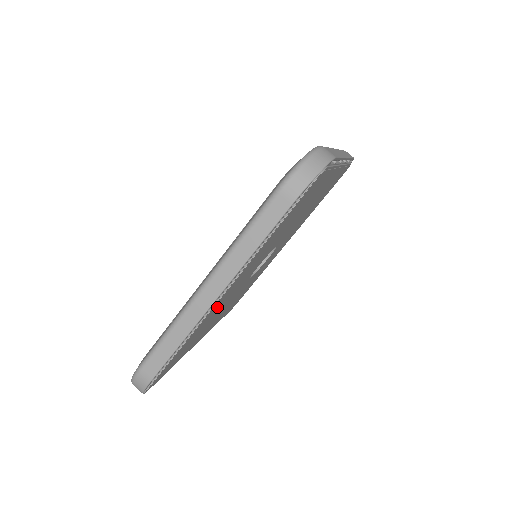
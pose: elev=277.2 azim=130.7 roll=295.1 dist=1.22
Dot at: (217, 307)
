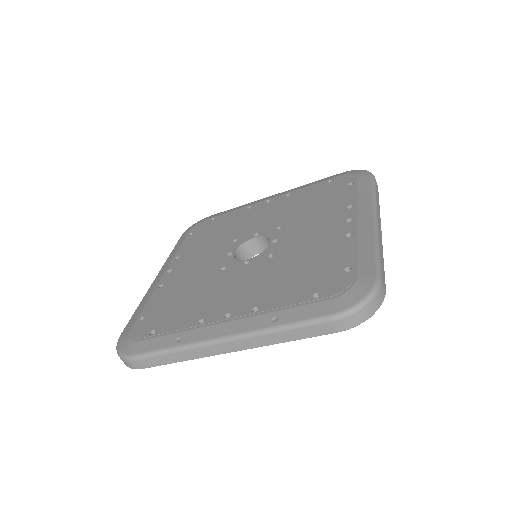
Dot at: occluded
